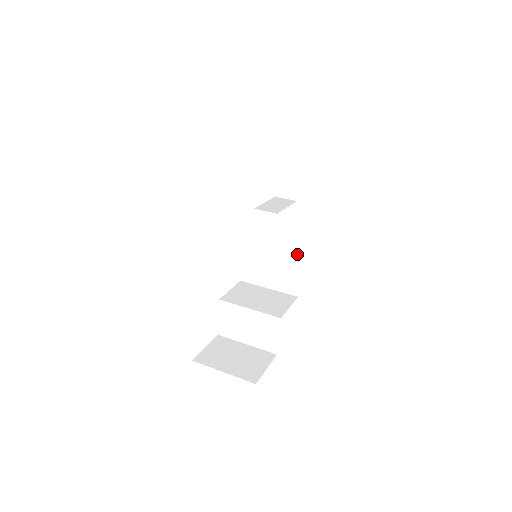
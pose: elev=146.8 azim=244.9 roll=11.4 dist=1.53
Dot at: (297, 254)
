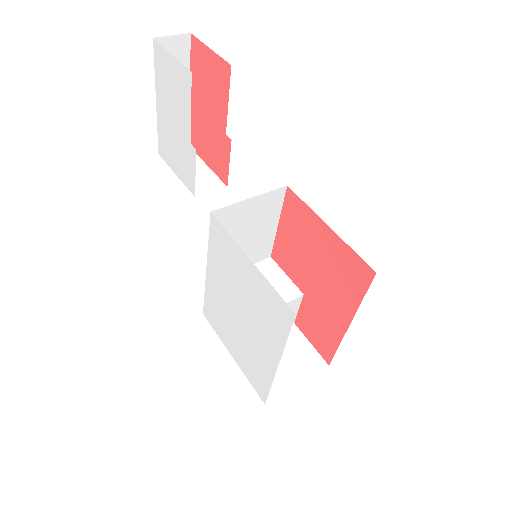
Dot at: (273, 220)
